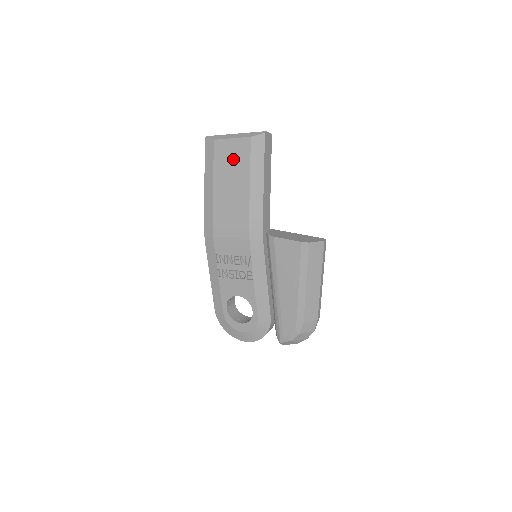
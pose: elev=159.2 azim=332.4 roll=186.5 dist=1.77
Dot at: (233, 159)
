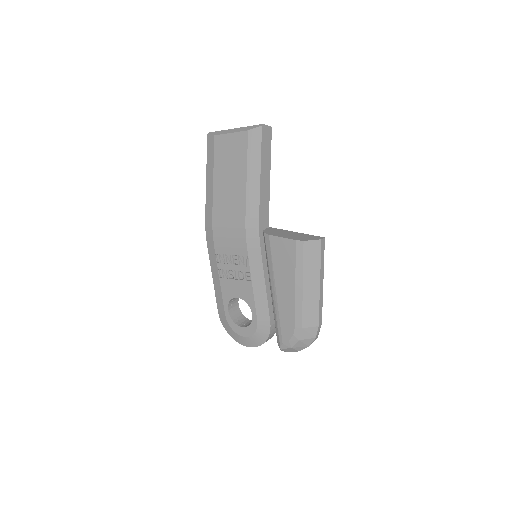
Dot at: (231, 154)
